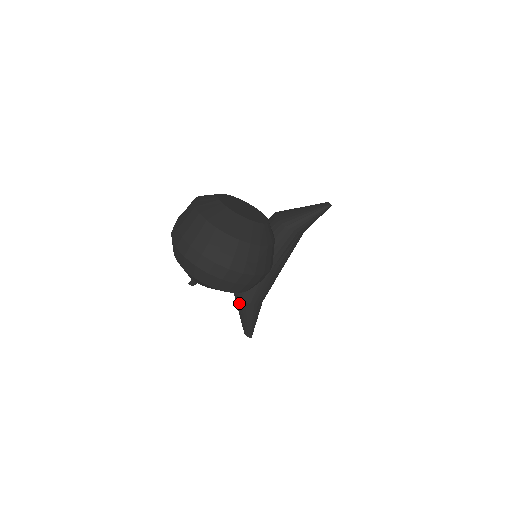
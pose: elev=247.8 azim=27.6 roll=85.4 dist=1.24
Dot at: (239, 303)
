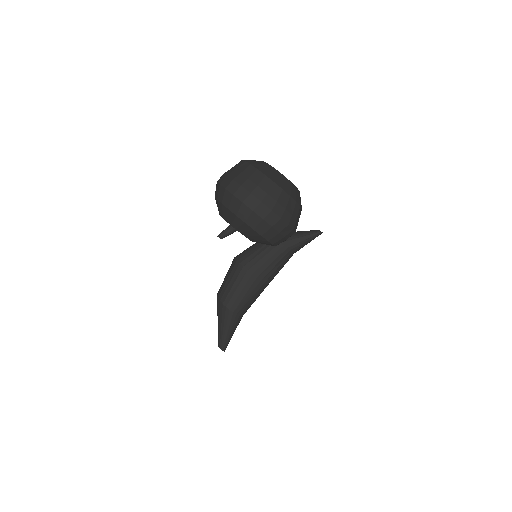
Dot at: (222, 311)
